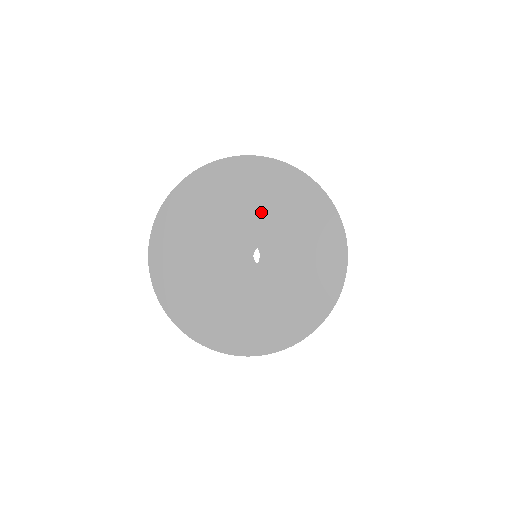
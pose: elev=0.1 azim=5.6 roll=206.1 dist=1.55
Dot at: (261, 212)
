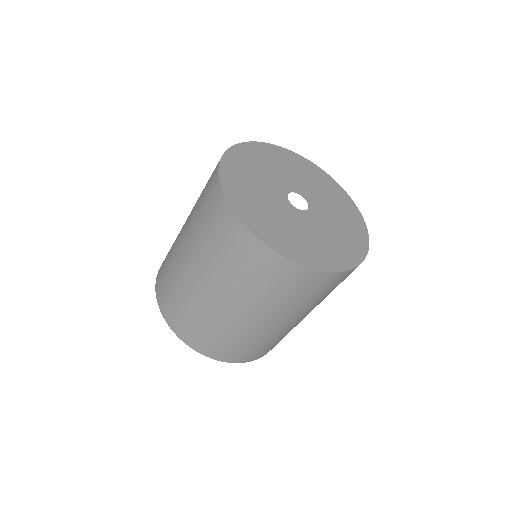
Dot at: (305, 182)
